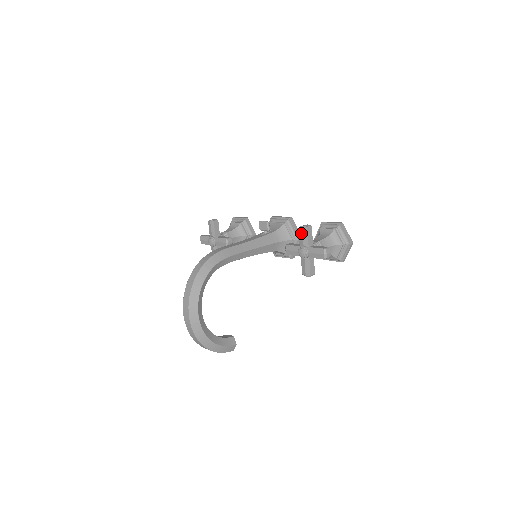
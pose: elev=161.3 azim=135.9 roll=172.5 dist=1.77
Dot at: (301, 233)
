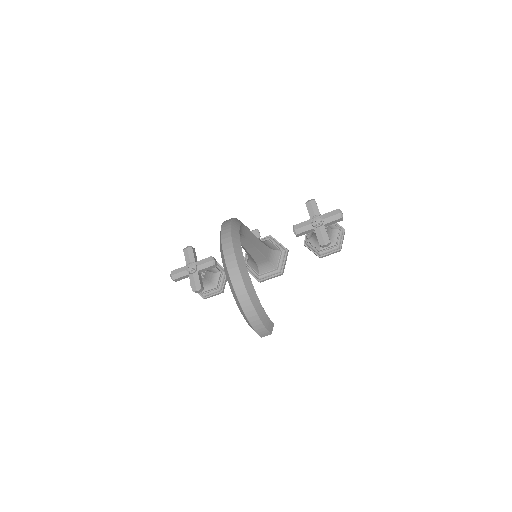
Dot at: (309, 206)
